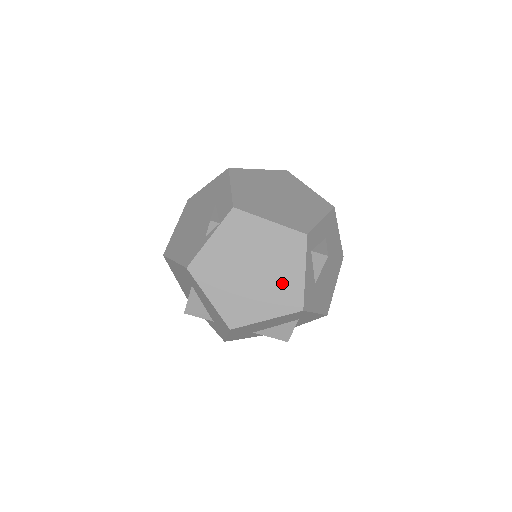
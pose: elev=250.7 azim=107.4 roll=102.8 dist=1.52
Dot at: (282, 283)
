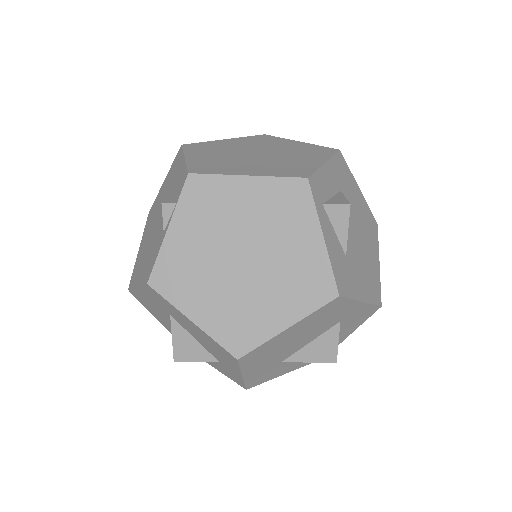
Dot at: (293, 263)
